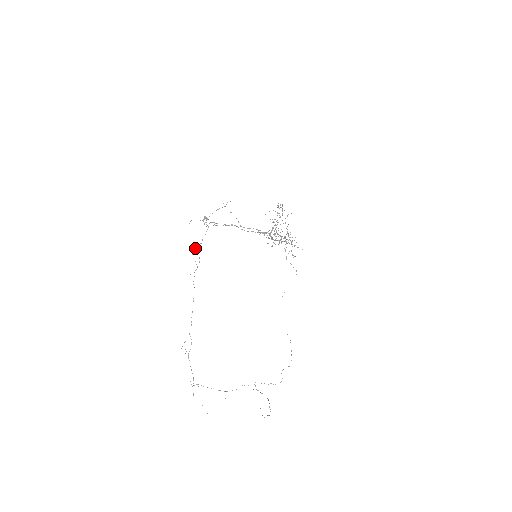
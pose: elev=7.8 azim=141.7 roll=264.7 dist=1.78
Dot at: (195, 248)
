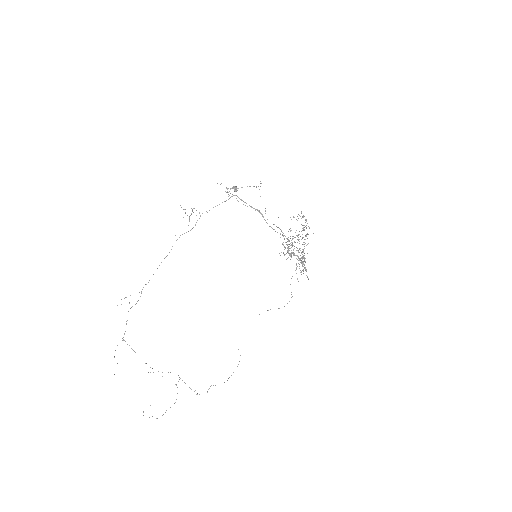
Dot at: occluded
